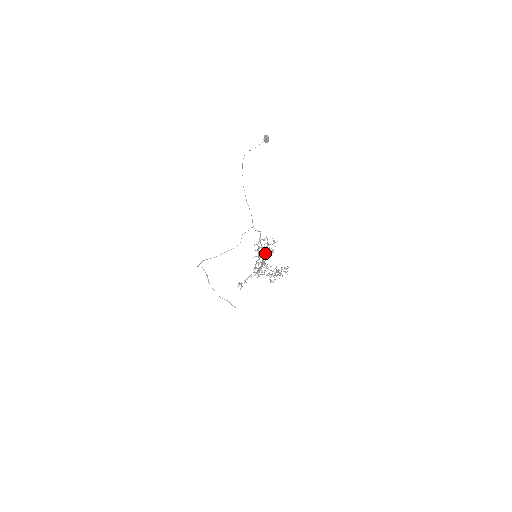
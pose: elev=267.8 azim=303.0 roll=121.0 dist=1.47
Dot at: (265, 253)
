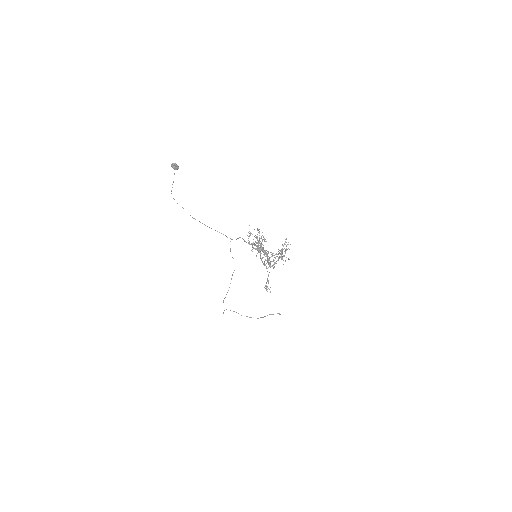
Dot at: (260, 245)
